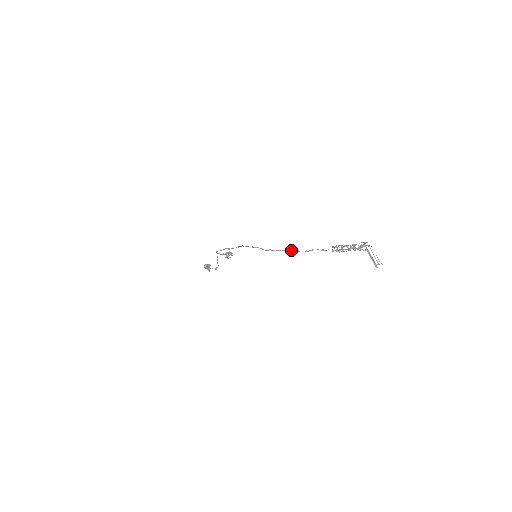
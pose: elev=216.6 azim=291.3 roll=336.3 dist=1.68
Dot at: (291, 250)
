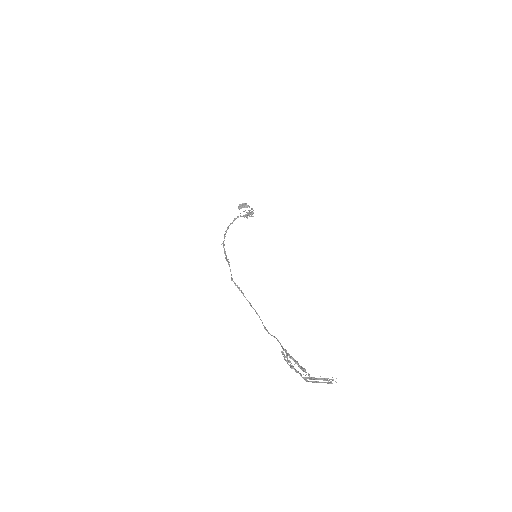
Dot at: (256, 313)
